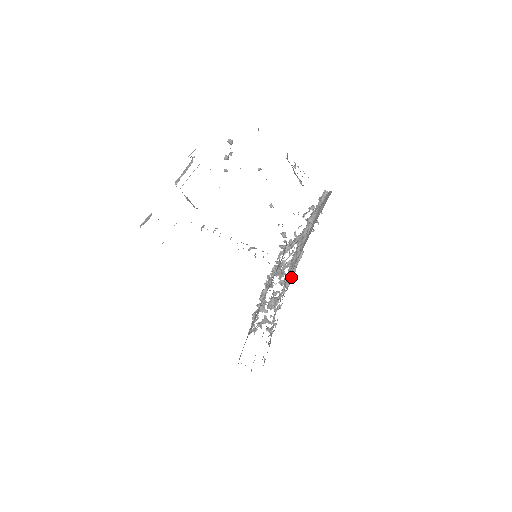
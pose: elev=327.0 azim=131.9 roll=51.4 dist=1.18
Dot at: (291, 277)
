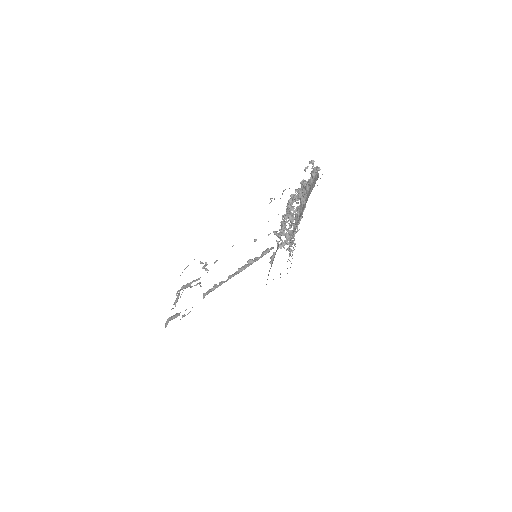
Dot at: (299, 221)
